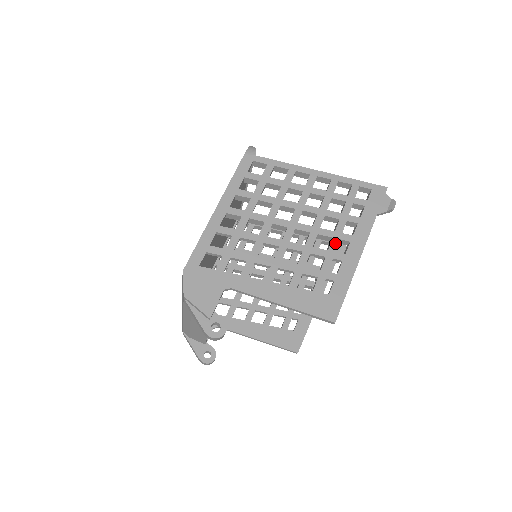
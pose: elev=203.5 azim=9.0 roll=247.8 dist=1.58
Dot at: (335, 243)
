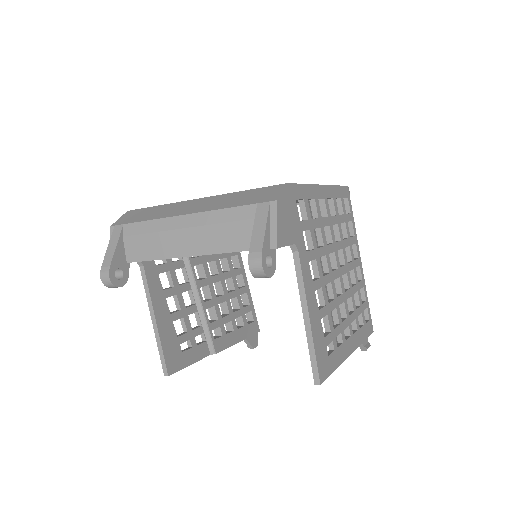
Dot at: (346, 323)
